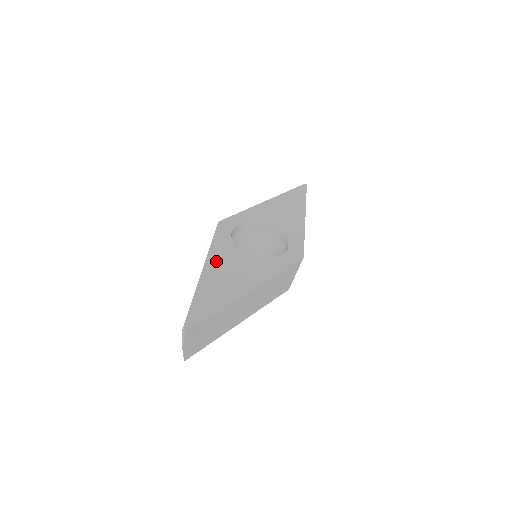
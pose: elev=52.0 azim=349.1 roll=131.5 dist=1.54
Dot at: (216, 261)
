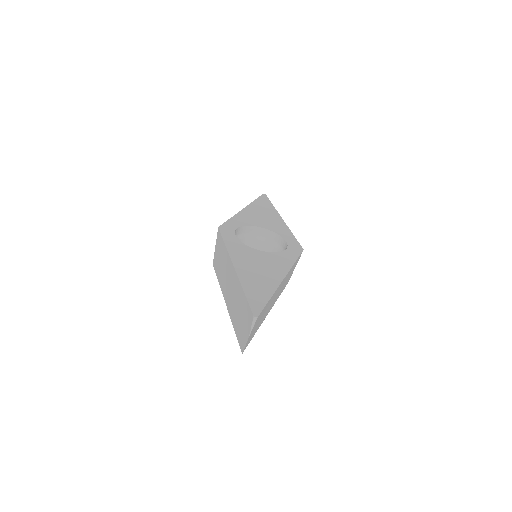
Dot at: (240, 259)
